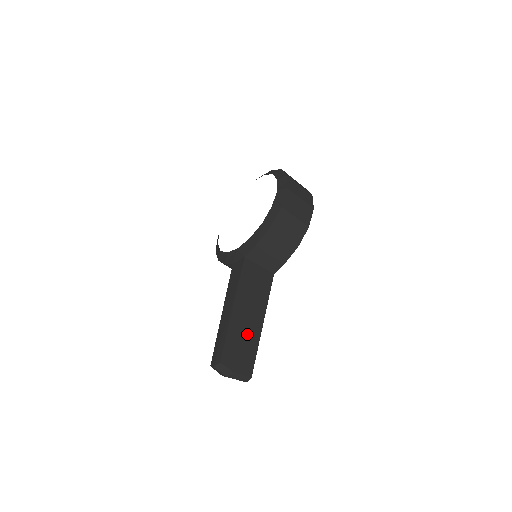
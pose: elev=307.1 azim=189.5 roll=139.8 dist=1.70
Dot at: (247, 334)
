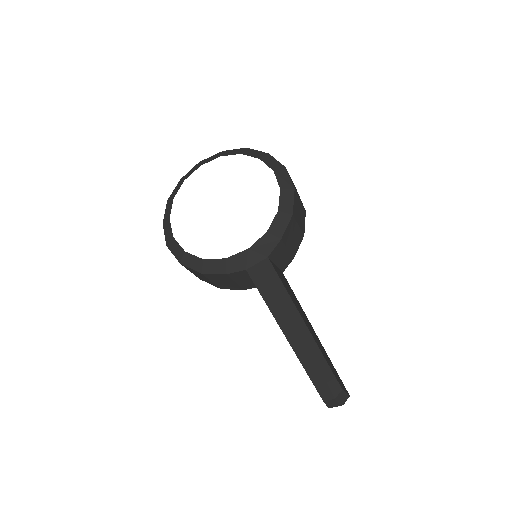
Dot at: (323, 347)
